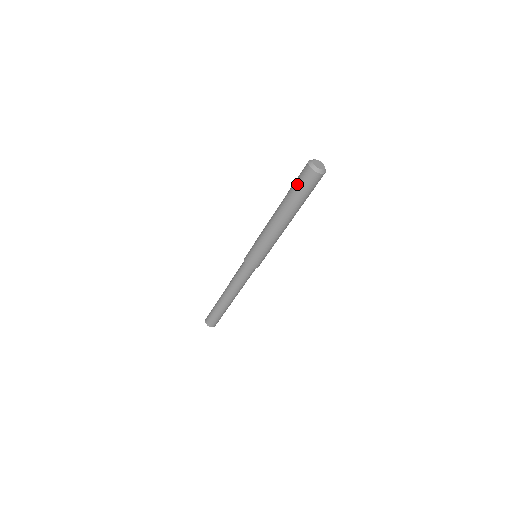
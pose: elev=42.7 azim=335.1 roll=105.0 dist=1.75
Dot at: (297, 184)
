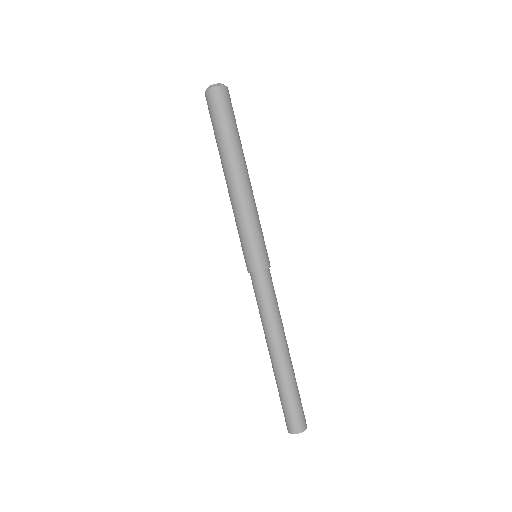
Dot at: occluded
